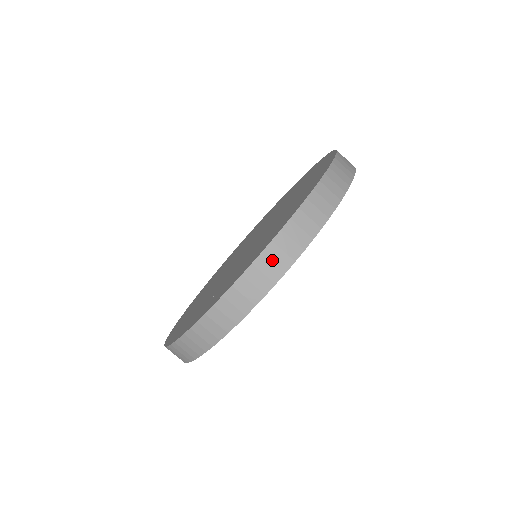
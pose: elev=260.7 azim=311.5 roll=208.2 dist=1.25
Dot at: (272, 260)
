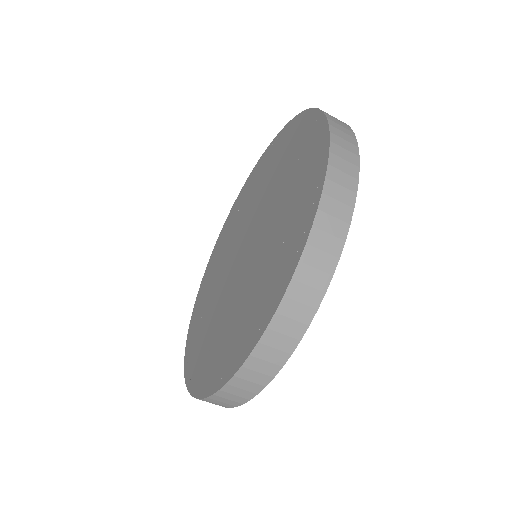
Dot at: (255, 370)
